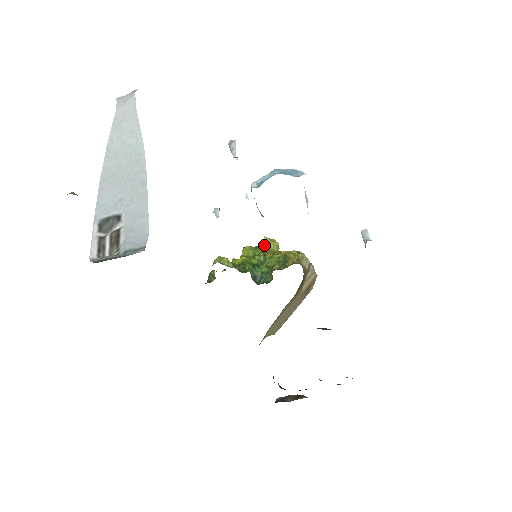
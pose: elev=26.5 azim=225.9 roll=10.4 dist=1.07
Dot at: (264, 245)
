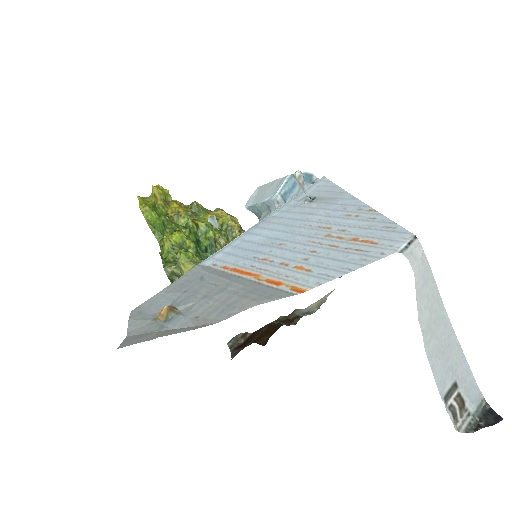
Dot at: (156, 197)
